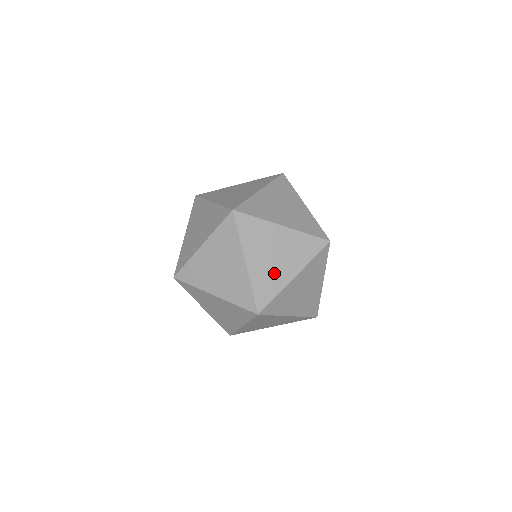
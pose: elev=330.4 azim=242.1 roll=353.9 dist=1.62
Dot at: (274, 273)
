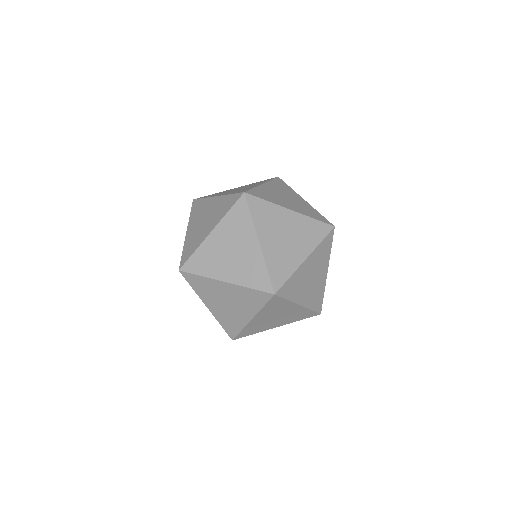
Dot at: (287, 254)
